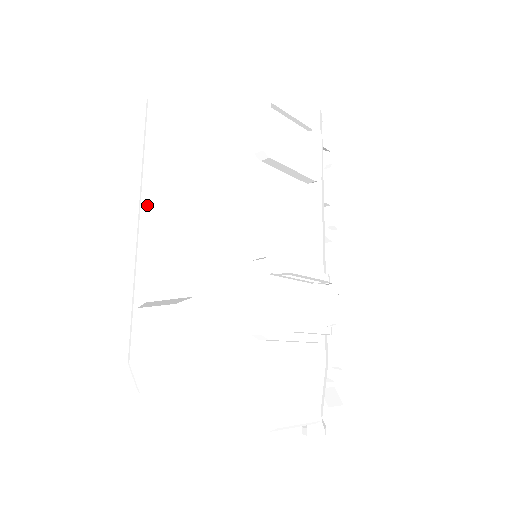
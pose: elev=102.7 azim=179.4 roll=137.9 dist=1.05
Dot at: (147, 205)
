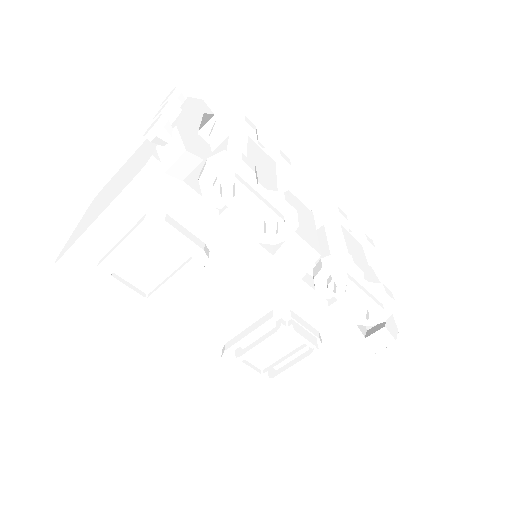
Dot at: occluded
